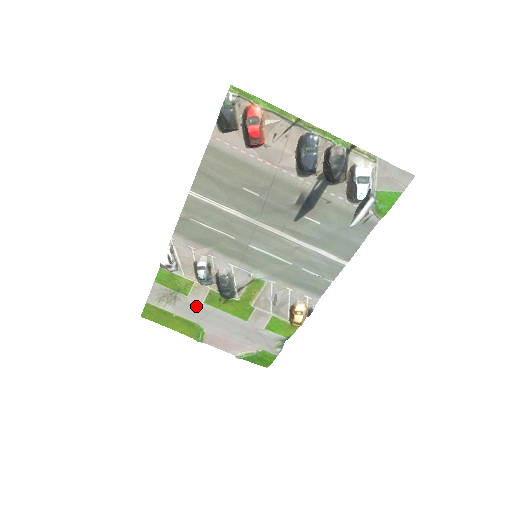
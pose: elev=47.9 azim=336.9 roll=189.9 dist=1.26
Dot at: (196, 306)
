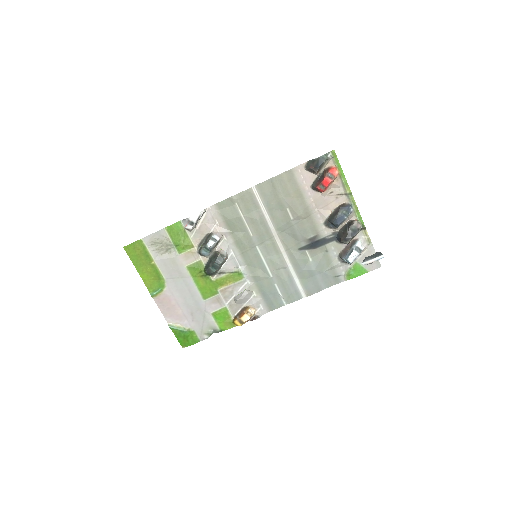
Dot at: (178, 266)
